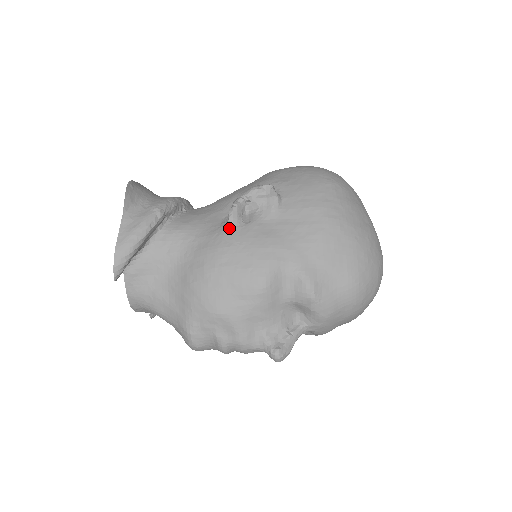
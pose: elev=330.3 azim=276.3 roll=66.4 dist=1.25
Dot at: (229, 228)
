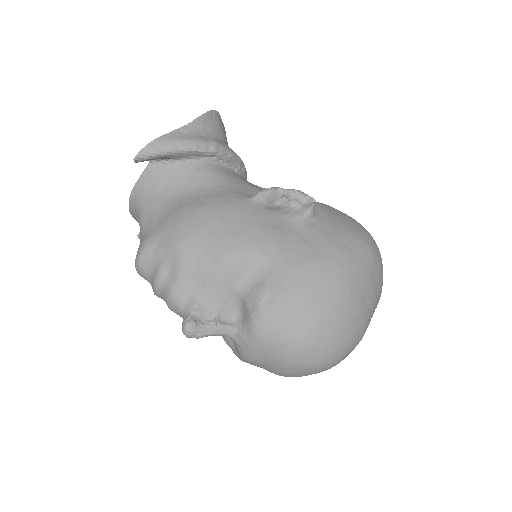
Dot at: (251, 199)
